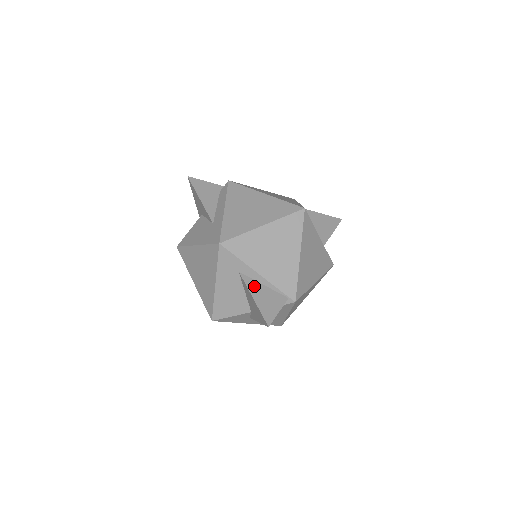
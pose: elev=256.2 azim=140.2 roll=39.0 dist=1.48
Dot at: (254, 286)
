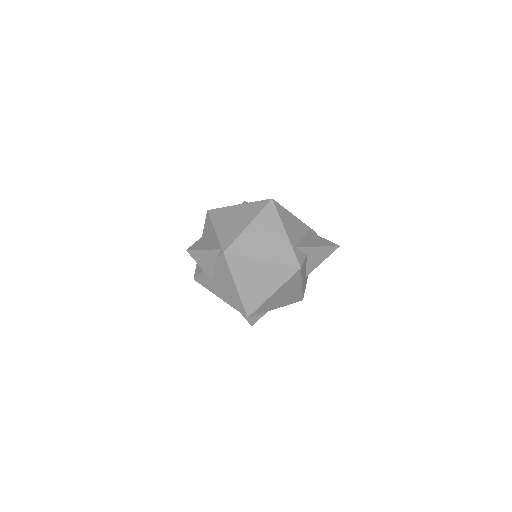
Dot at: (208, 237)
